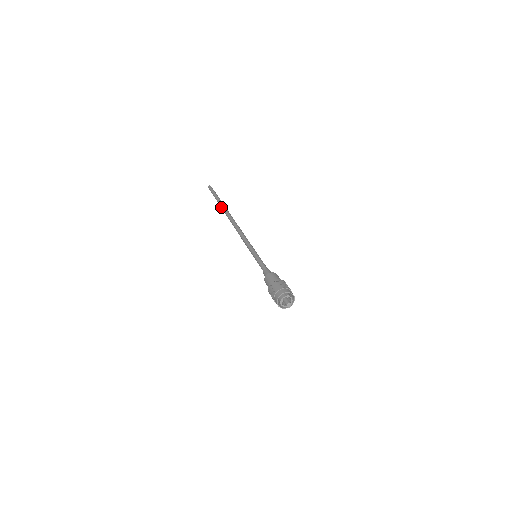
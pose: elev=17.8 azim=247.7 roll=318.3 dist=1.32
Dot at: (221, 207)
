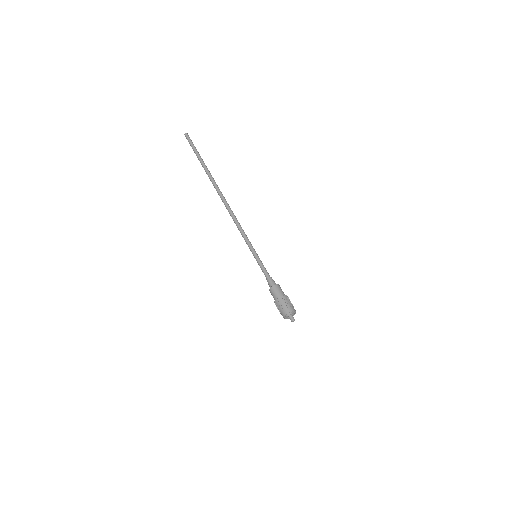
Dot at: occluded
